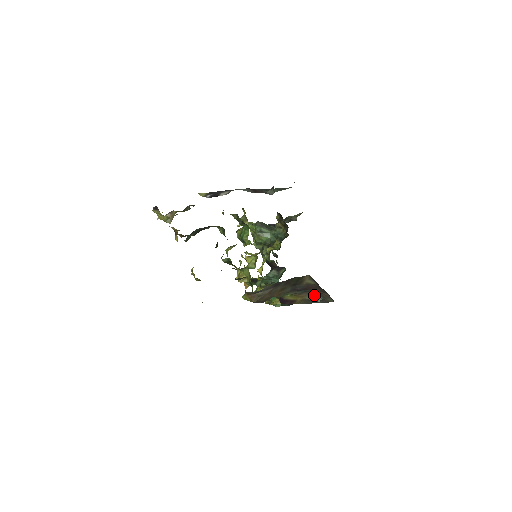
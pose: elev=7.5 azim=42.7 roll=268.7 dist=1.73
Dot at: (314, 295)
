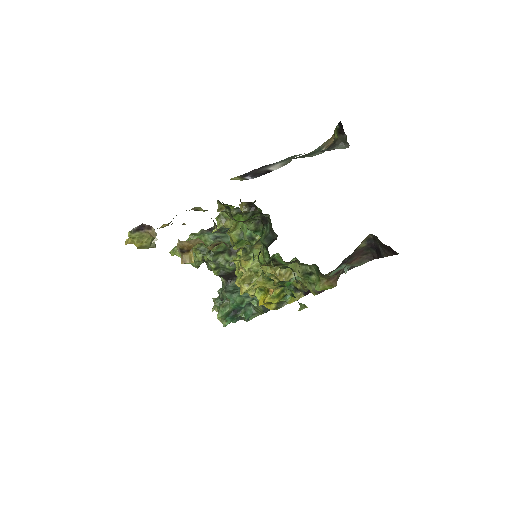
Dot at: (338, 269)
